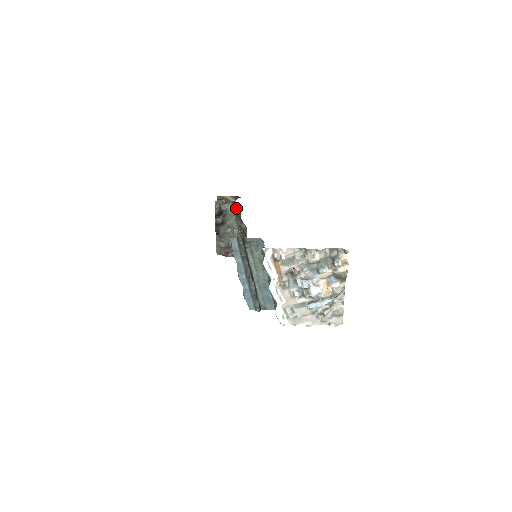
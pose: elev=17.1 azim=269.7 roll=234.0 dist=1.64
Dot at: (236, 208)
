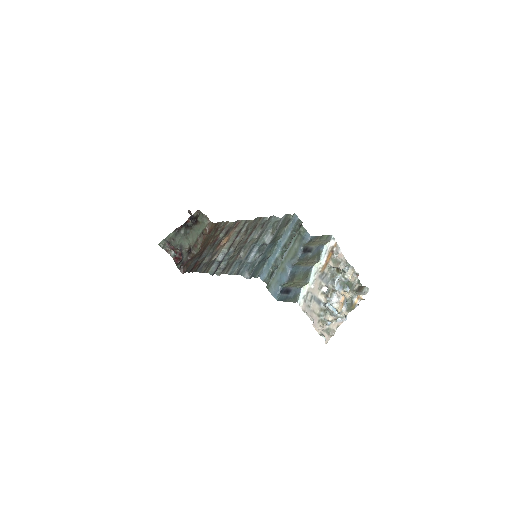
Dot at: (206, 228)
